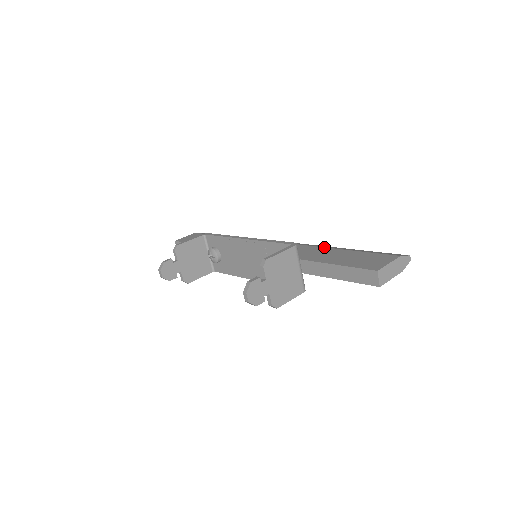
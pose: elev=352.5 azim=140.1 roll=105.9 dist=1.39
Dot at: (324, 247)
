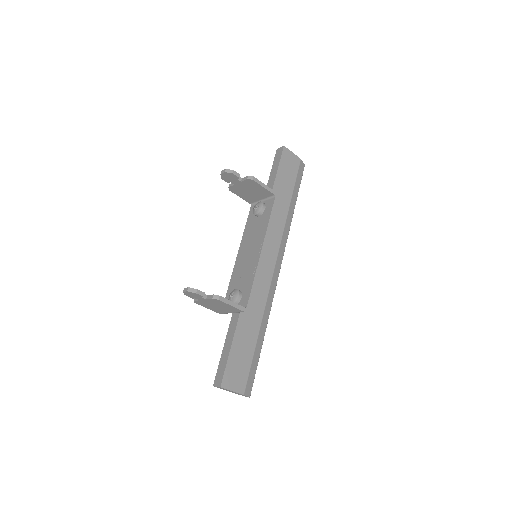
Dot at: (261, 322)
